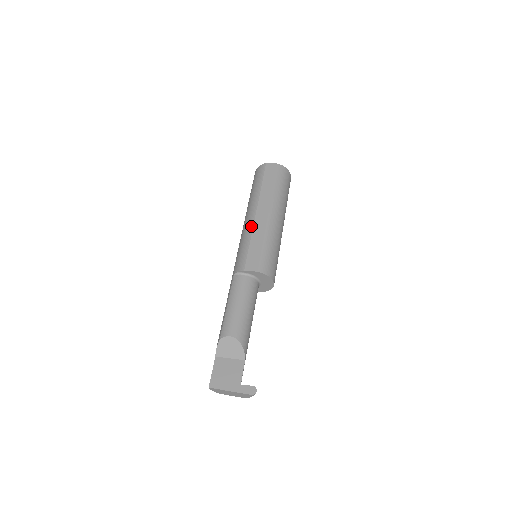
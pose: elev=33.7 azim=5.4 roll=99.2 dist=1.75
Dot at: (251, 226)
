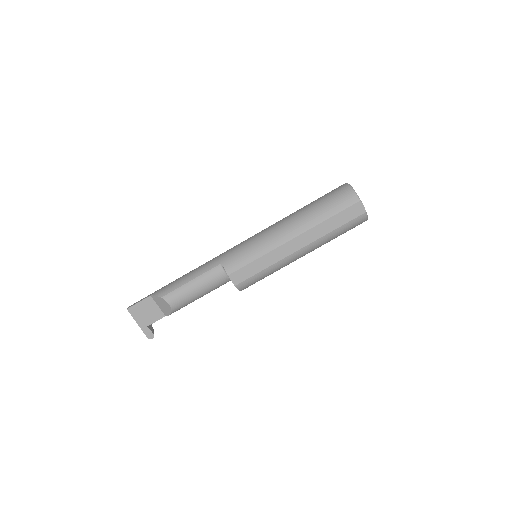
Dot at: (275, 246)
